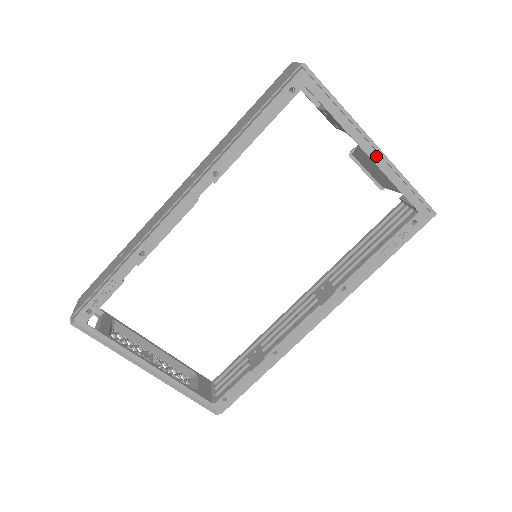
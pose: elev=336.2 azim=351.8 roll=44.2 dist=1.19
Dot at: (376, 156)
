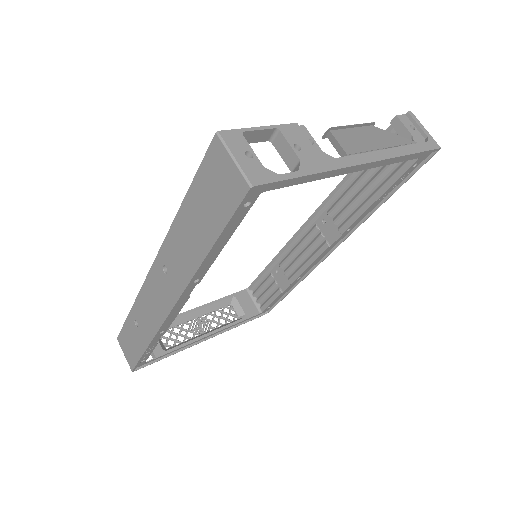
Dot at: (366, 165)
